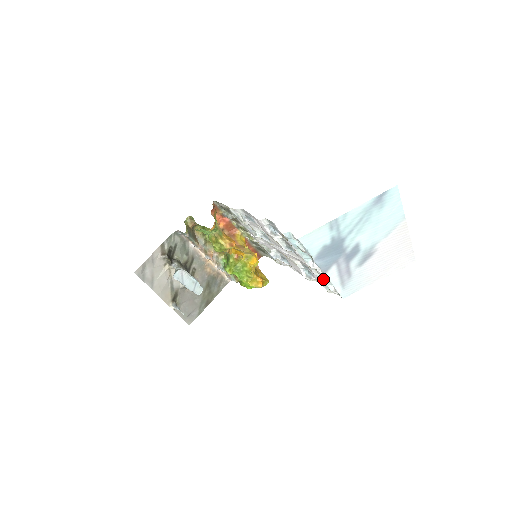
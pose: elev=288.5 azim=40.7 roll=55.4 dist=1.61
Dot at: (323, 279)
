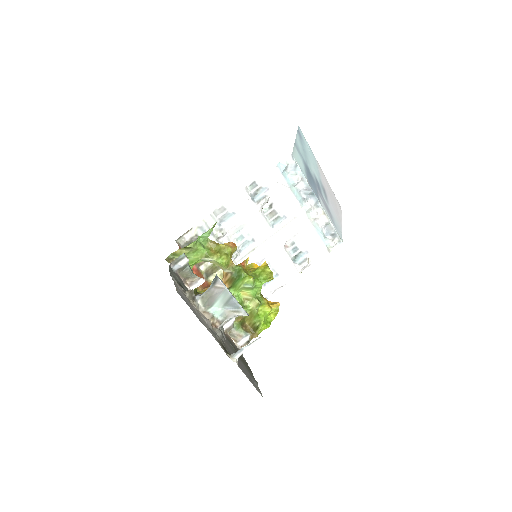
Dot at: (319, 230)
